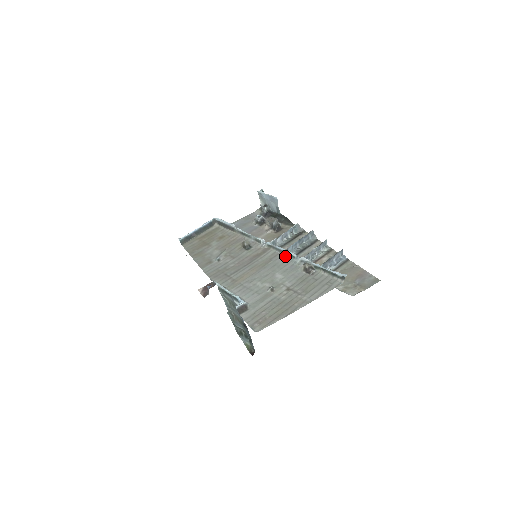
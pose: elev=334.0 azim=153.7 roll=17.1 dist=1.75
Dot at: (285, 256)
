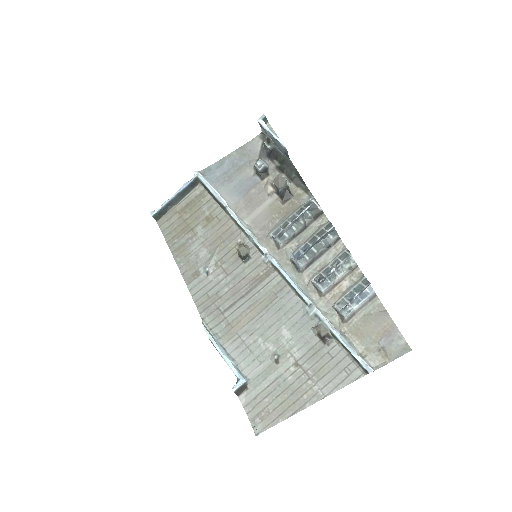
Dot at: (294, 294)
